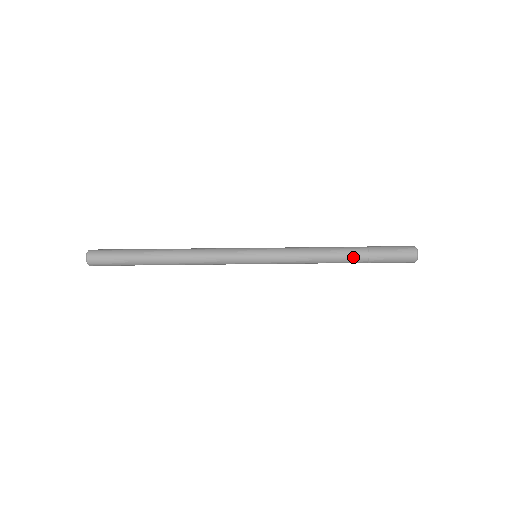
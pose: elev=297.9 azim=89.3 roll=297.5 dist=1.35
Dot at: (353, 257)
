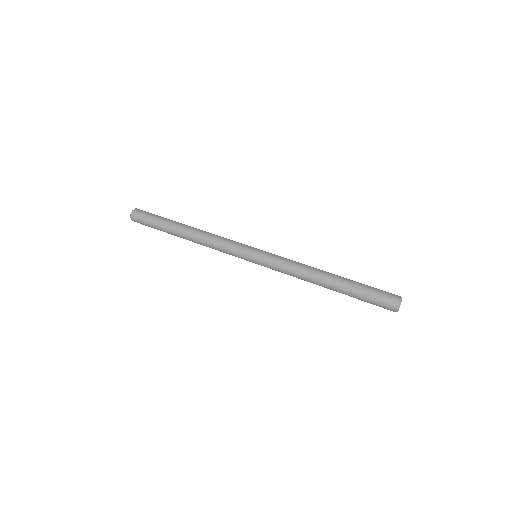
Dot at: (337, 283)
